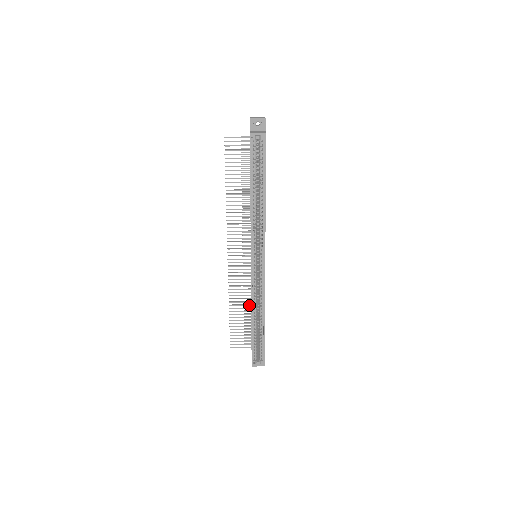
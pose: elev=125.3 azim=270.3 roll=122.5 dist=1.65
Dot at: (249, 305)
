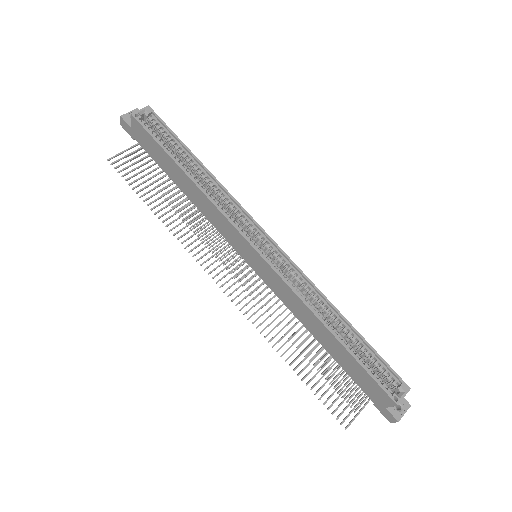
Dot at: (307, 339)
